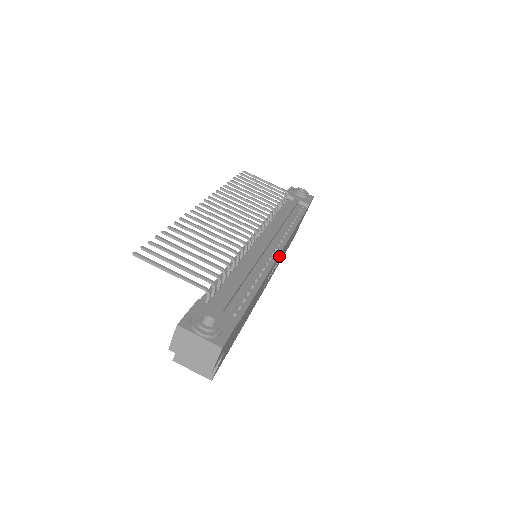
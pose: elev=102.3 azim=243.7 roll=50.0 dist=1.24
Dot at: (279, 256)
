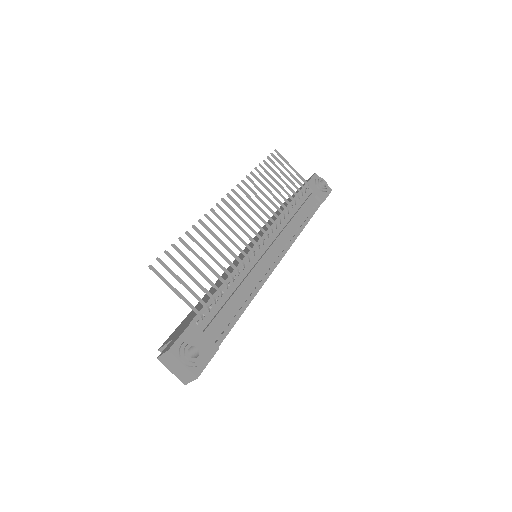
Dot at: occluded
